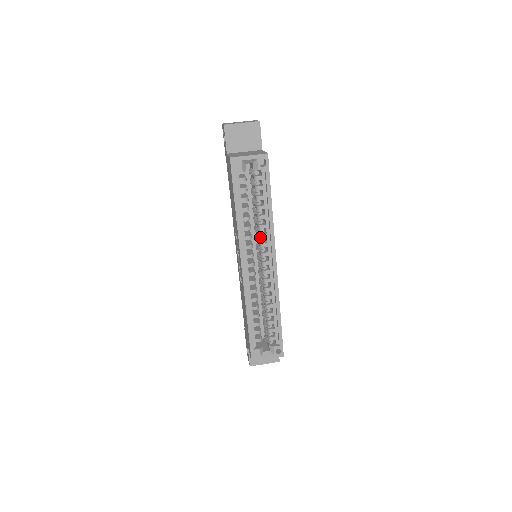
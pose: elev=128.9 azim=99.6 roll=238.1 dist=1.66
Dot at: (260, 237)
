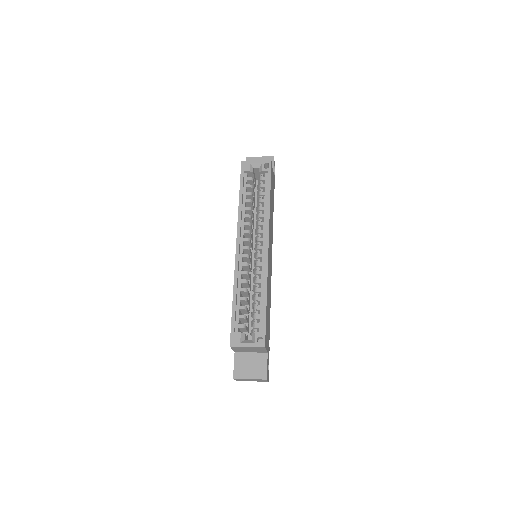
Dot at: (258, 225)
